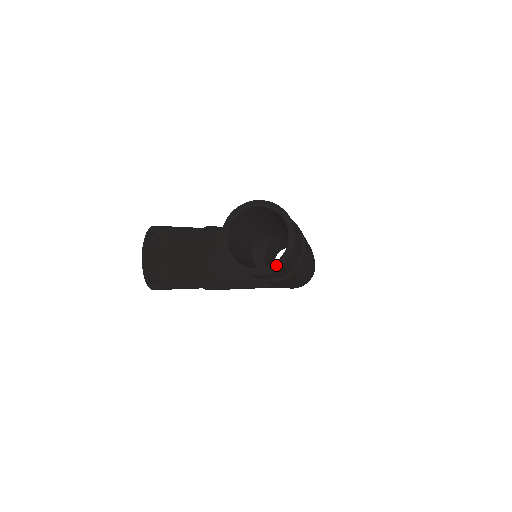
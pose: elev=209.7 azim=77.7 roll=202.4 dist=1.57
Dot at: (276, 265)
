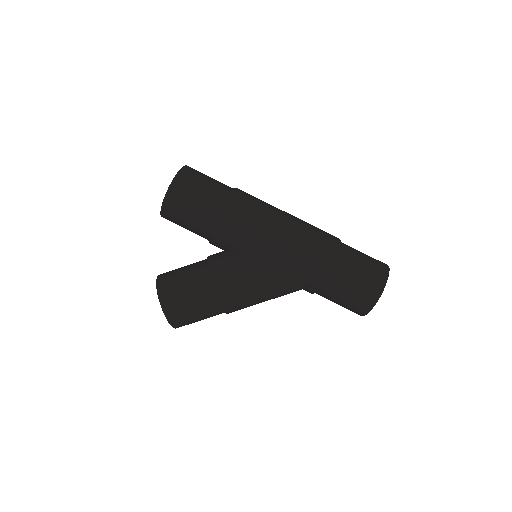
Dot at: (175, 178)
